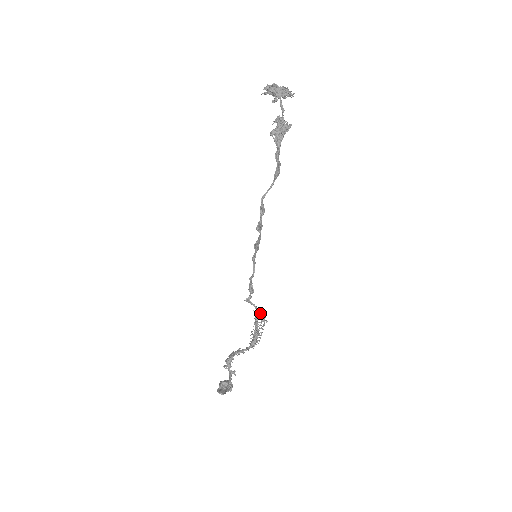
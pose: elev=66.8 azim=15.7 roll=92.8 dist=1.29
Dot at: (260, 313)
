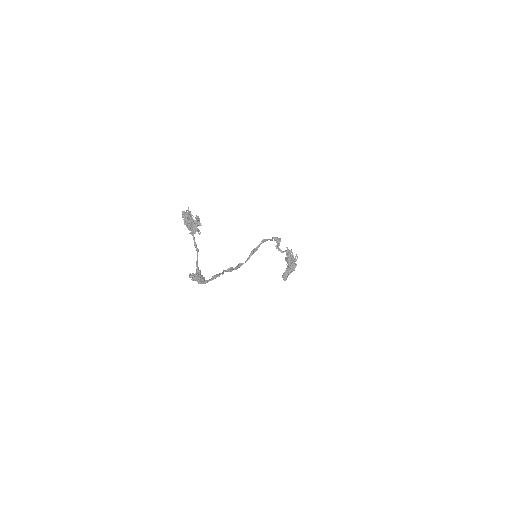
Dot at: (291, 249)
